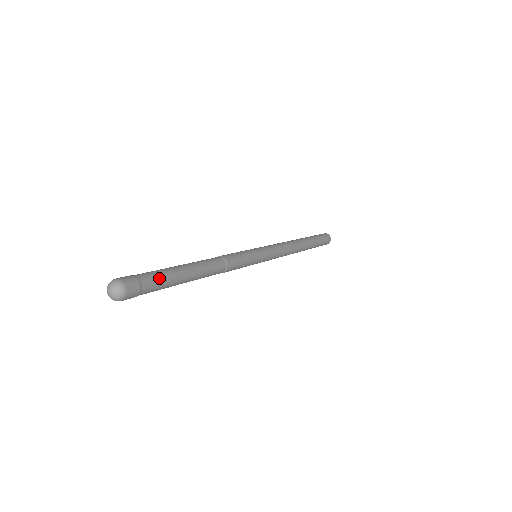
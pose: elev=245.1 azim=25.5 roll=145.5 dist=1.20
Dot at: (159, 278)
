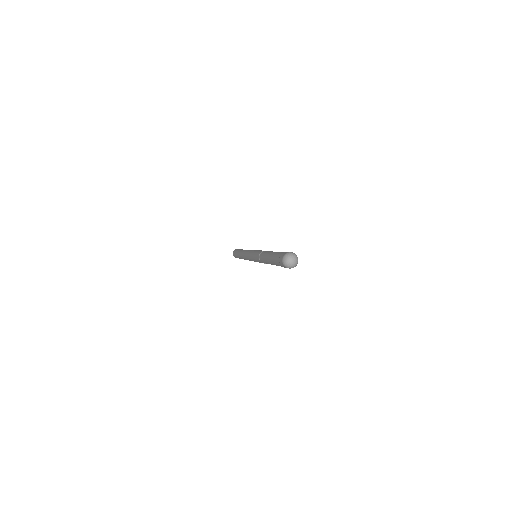
Dot at: occluded
